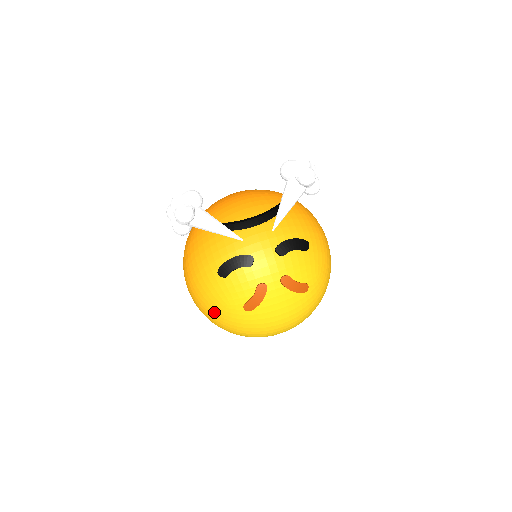
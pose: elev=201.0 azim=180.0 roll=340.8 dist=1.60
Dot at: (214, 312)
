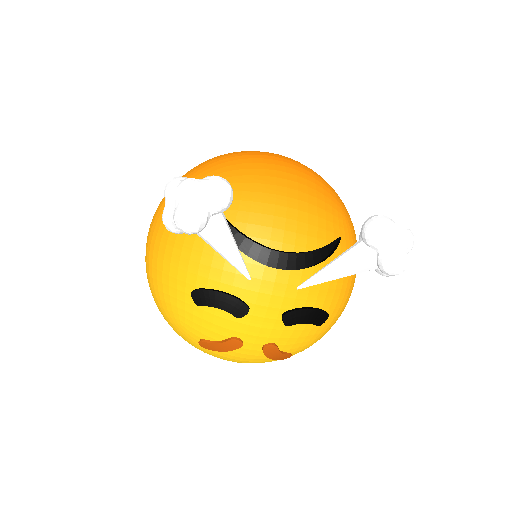
Dot at: (161, 309)
